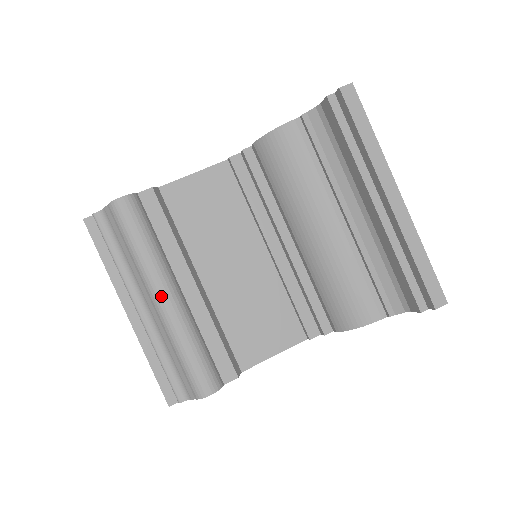
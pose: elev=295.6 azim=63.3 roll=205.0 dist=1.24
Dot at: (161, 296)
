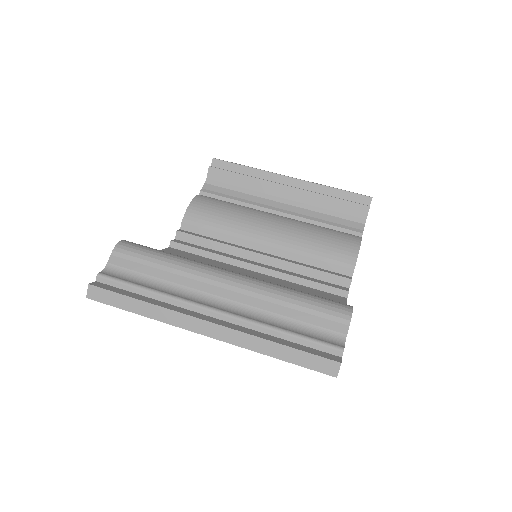
Dot at: (228, 273)
